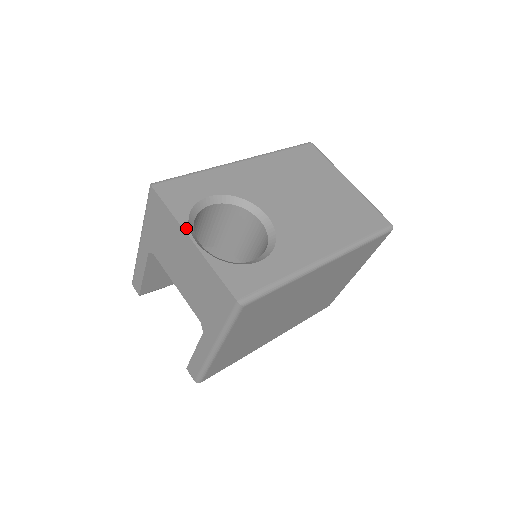
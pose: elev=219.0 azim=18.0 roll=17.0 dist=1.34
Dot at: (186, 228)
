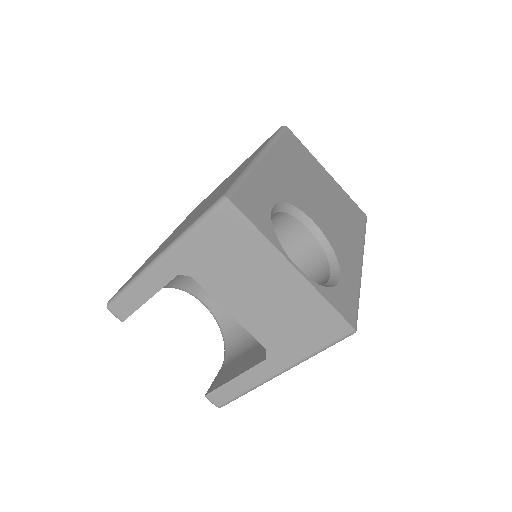
Dot at: (284, 253)
